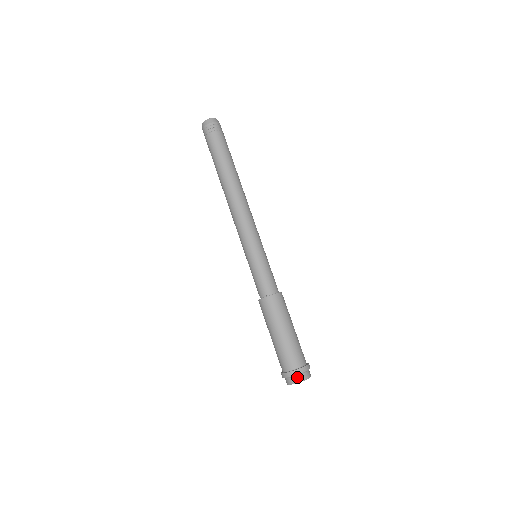
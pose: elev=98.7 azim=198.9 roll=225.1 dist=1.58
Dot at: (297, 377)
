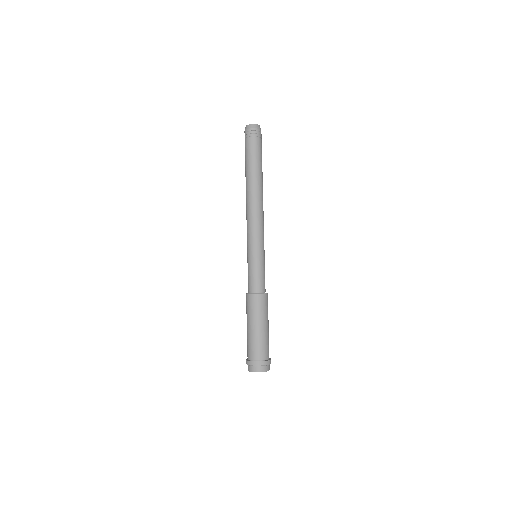
Dot at: (252, 367)
